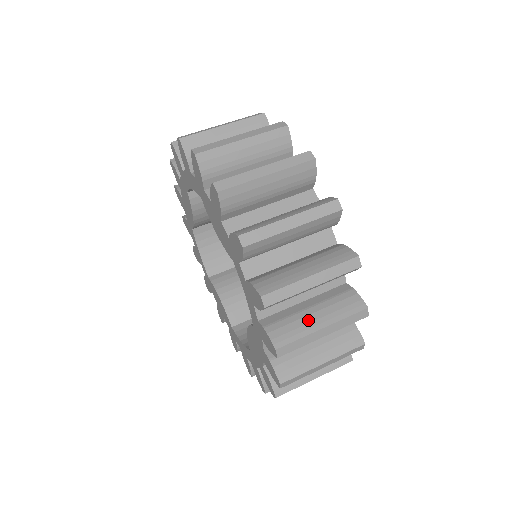
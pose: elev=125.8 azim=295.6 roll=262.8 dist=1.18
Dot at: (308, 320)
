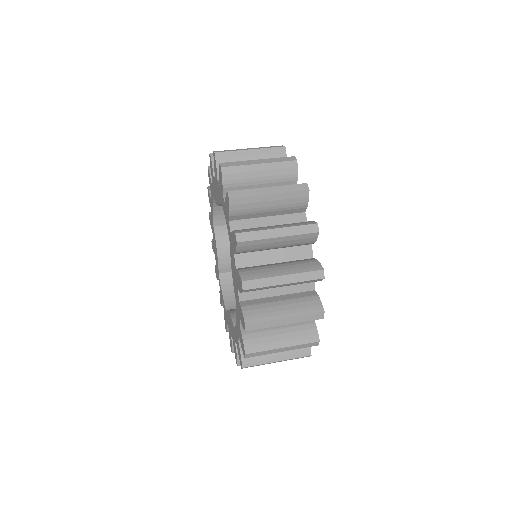
Dot at: (270, 354)
